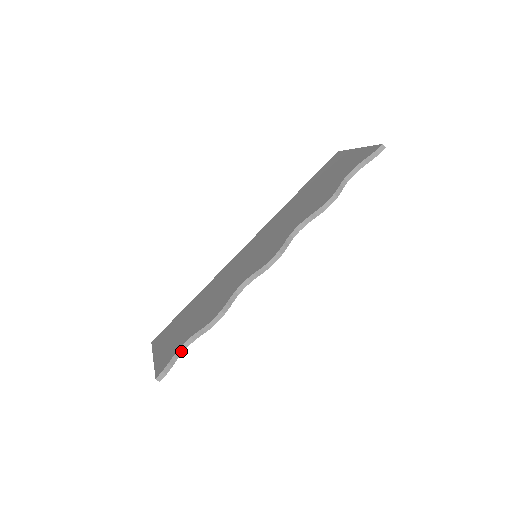
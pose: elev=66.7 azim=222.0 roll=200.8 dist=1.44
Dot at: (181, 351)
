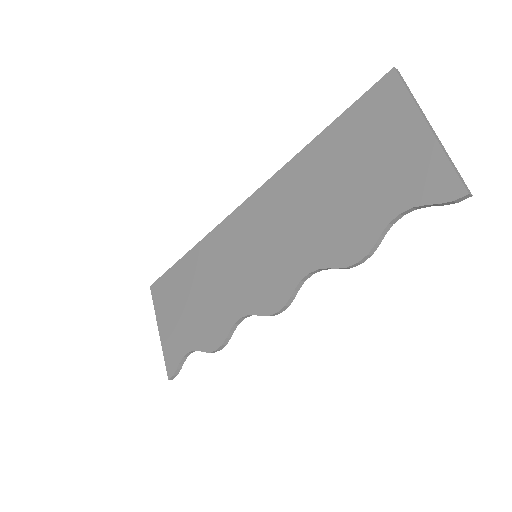
Dot at: (186, 356)
